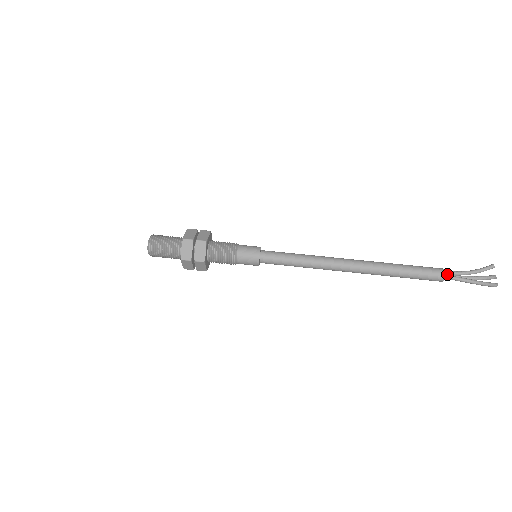
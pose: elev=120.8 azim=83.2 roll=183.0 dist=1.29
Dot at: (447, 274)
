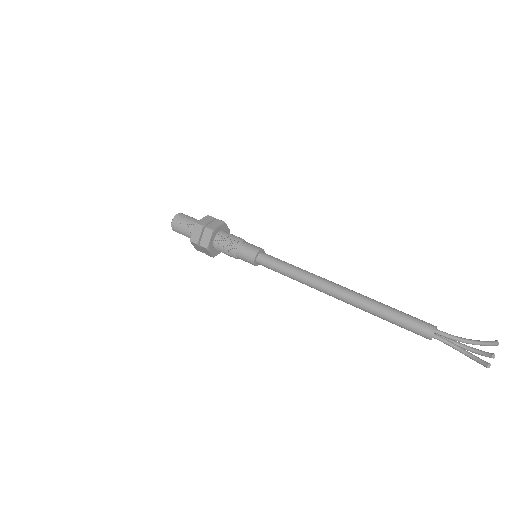
Dot at: (439, 334)
